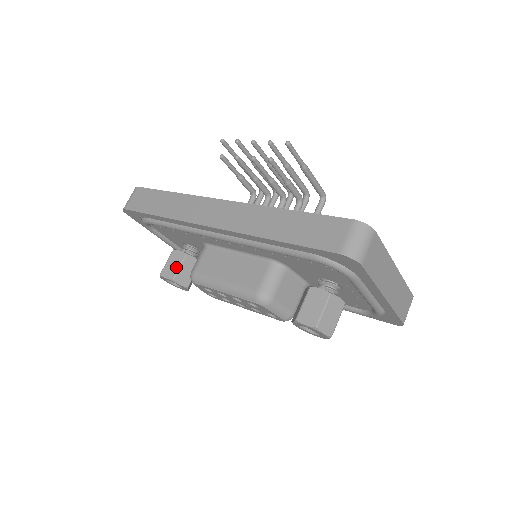
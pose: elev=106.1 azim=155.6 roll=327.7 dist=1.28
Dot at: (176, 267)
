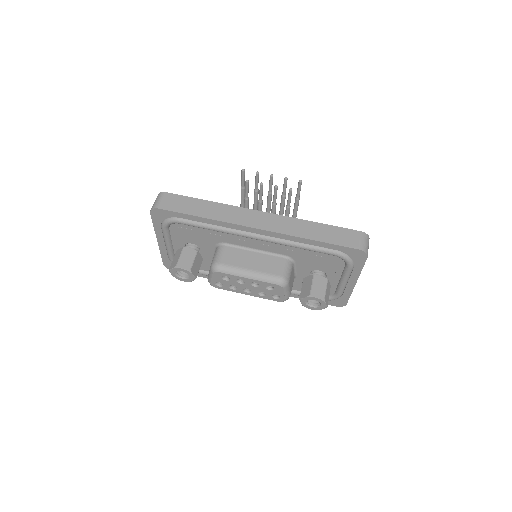
Dot at: (191, 261)
